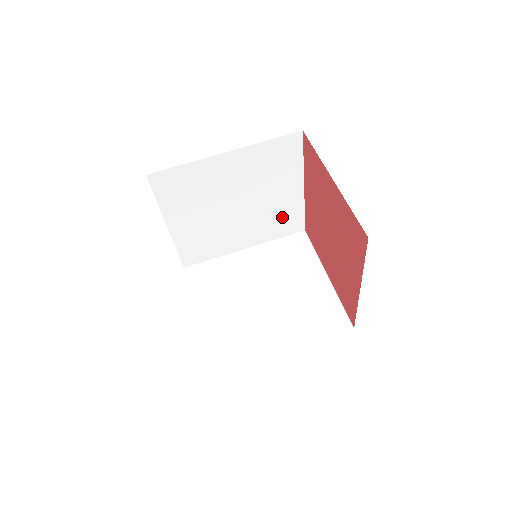
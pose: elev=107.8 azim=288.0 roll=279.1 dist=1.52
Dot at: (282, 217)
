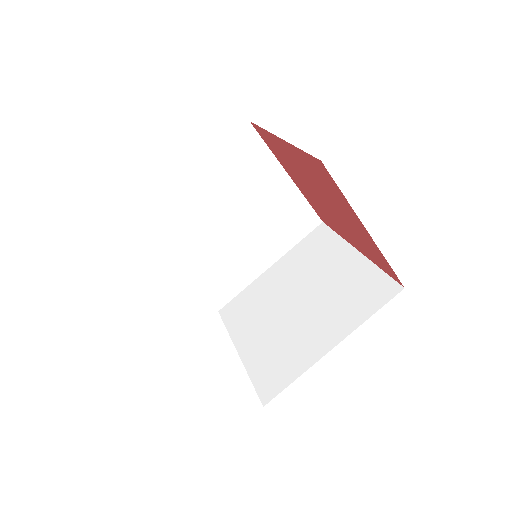
Dot at: occluded
